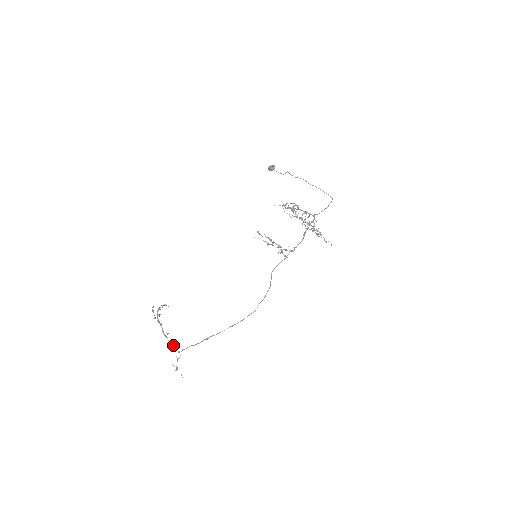
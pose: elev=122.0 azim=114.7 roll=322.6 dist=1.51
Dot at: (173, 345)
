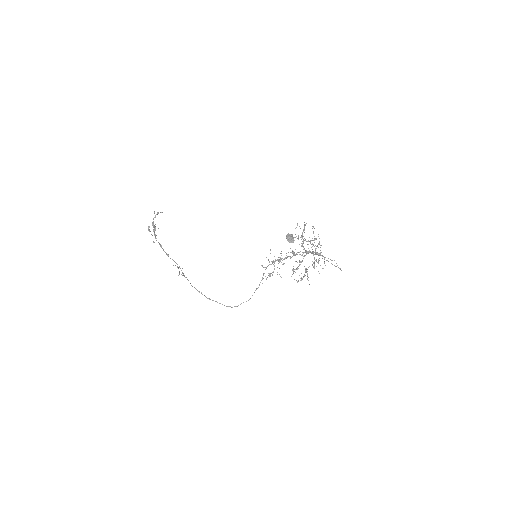
Dot at: occluded
